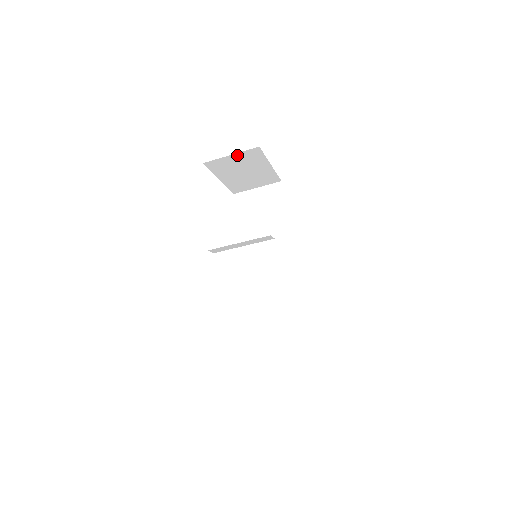
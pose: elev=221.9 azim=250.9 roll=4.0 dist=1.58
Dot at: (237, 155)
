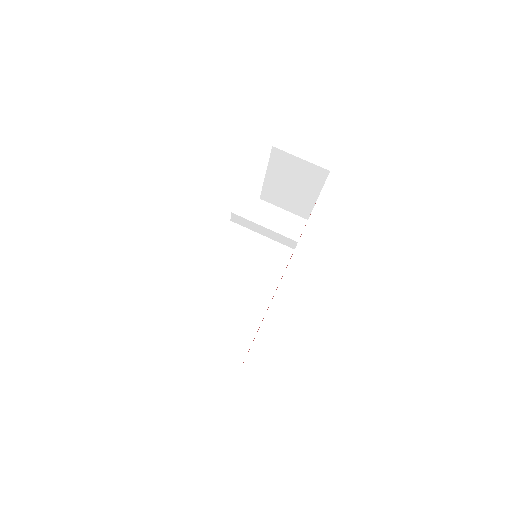
Dot at: (305, 163)
